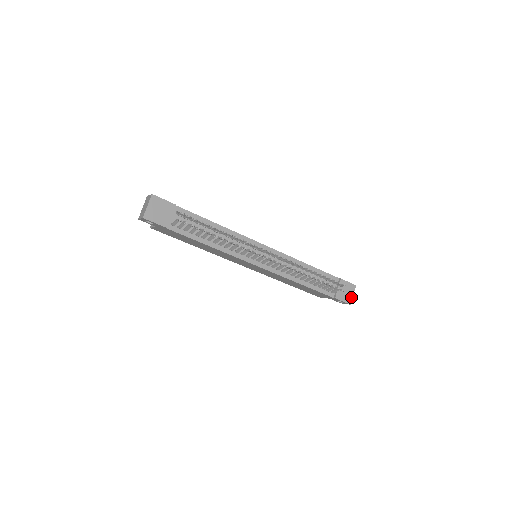
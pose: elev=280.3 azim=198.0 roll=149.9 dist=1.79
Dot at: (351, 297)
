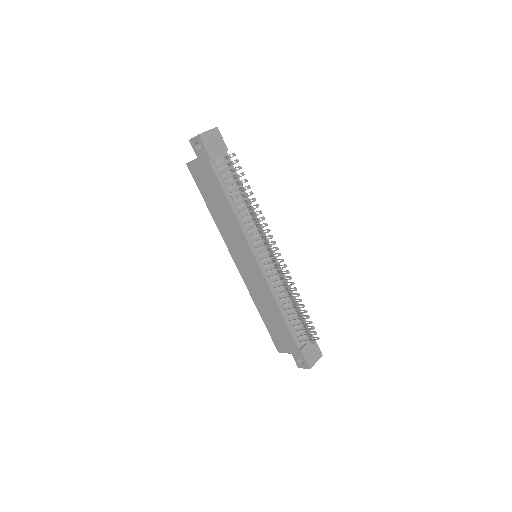
Dot at: (314, 362)
